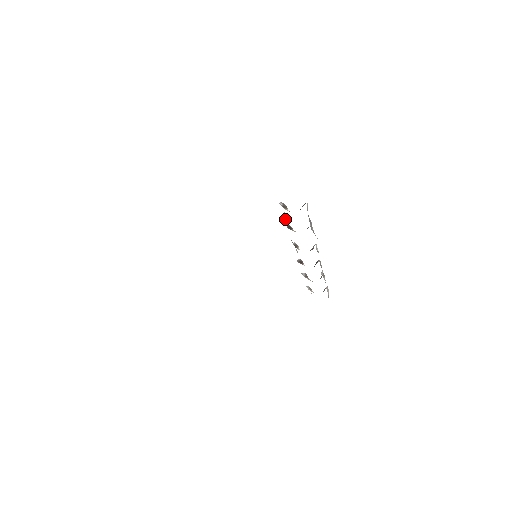
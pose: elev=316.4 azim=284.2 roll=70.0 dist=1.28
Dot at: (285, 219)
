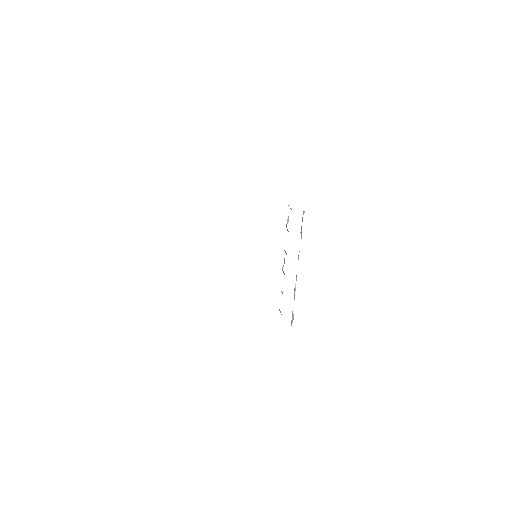
Dot at: (287, 221)
